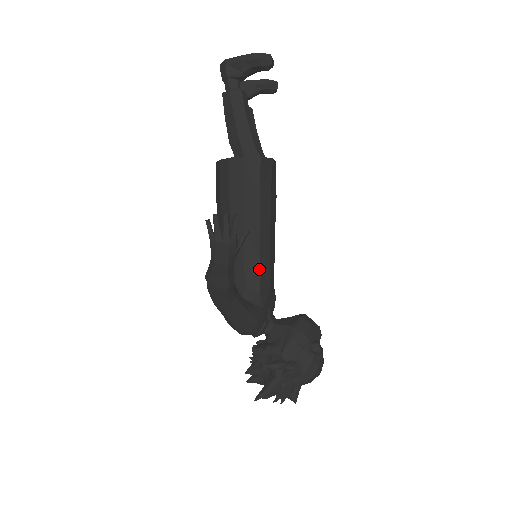
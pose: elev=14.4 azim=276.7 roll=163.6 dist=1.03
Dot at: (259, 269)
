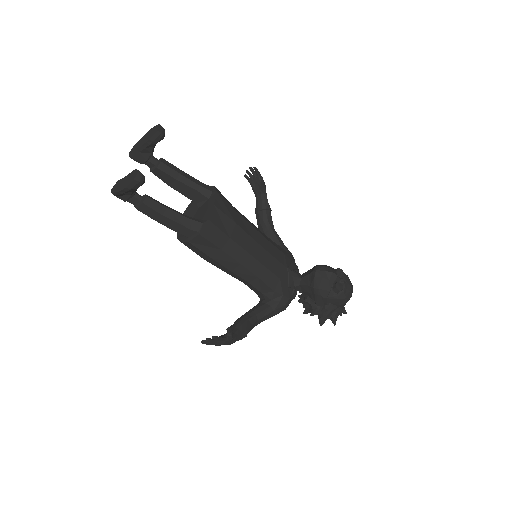
Dot at: (262, 281)
